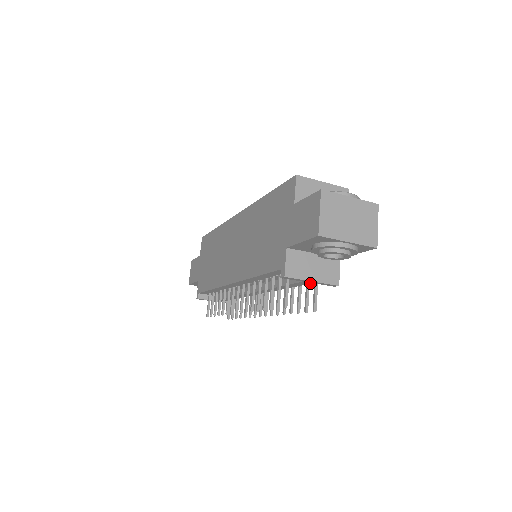
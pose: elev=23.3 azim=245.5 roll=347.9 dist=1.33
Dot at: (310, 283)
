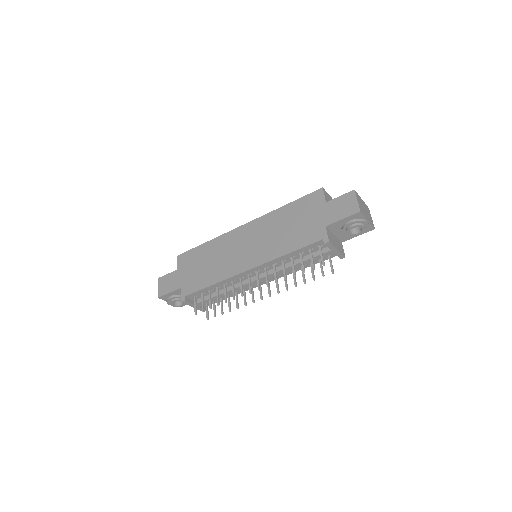
Dot at: (332, 253)
